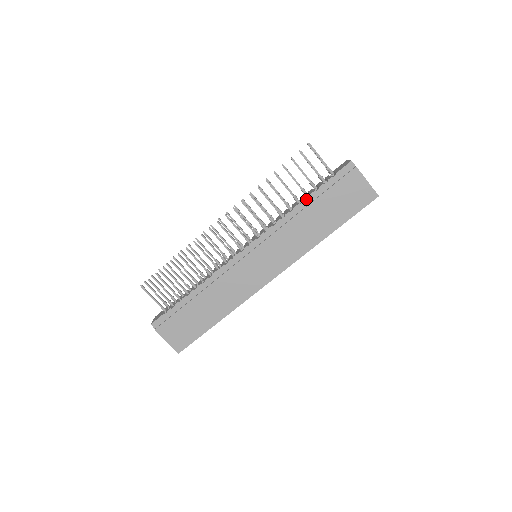
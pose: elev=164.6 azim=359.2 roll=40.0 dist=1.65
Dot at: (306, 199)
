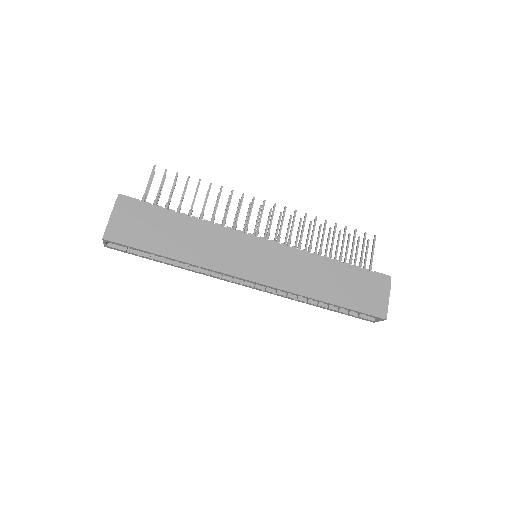
Dot at: (338, 261)
